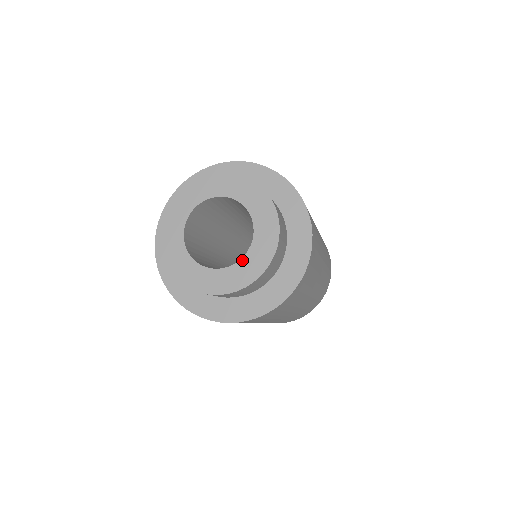
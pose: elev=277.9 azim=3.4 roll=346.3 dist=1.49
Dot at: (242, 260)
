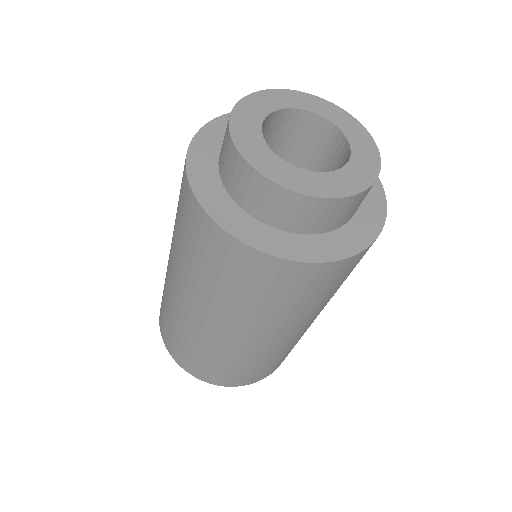
Dot at: (319, 173)
